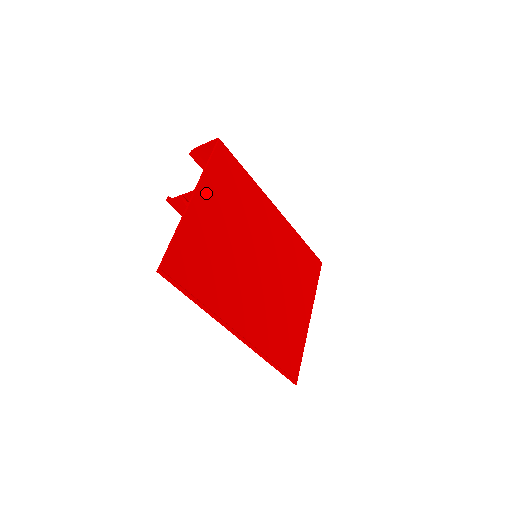
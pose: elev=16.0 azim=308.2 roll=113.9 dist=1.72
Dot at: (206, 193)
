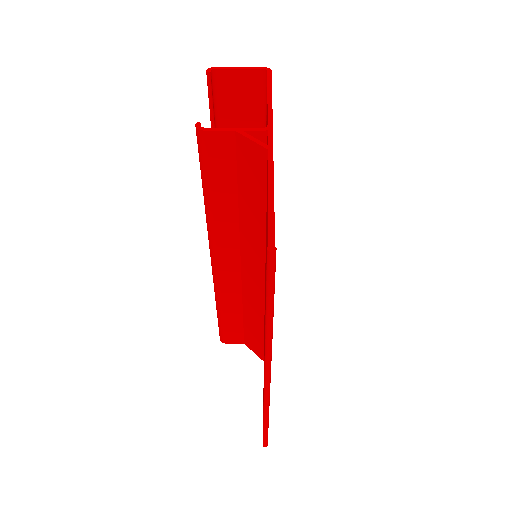
Dot at: occluded
